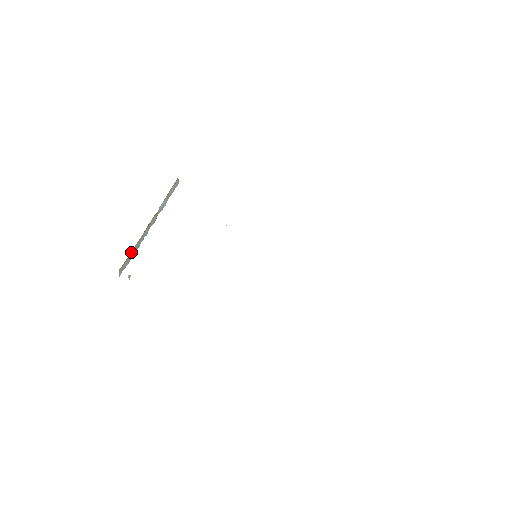
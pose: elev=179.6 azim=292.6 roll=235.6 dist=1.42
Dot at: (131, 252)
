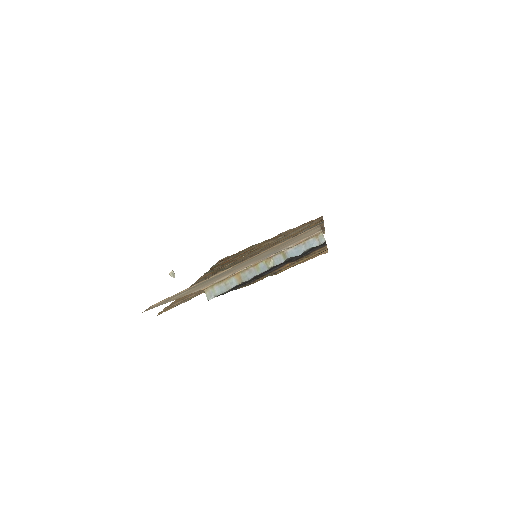
Dot at: (232, 277)
